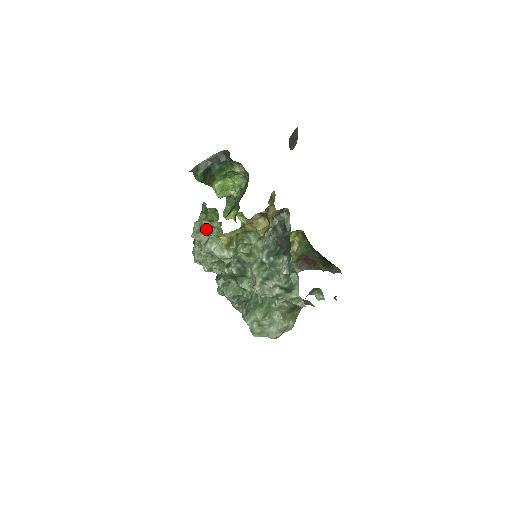
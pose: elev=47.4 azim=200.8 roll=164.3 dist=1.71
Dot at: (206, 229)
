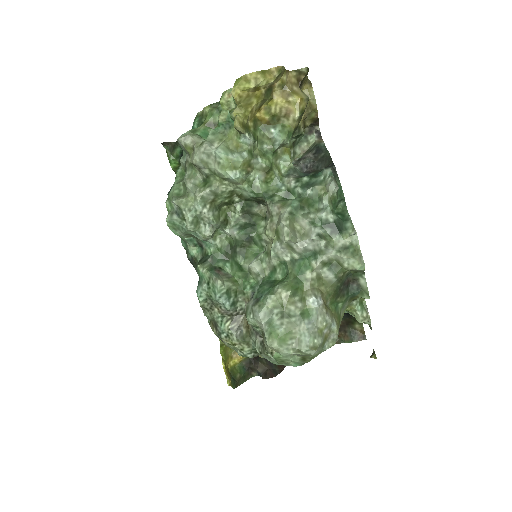
Dot at: (201, 136)
